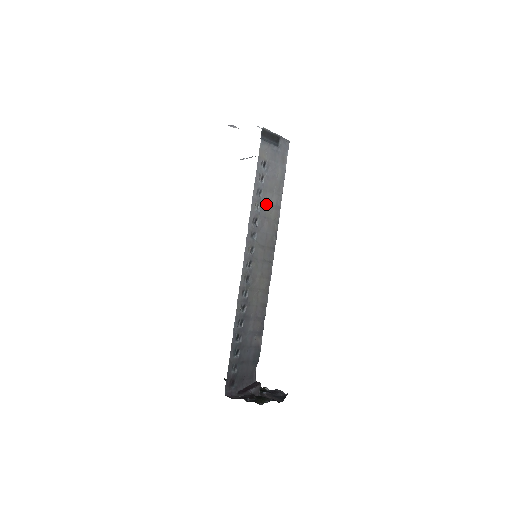
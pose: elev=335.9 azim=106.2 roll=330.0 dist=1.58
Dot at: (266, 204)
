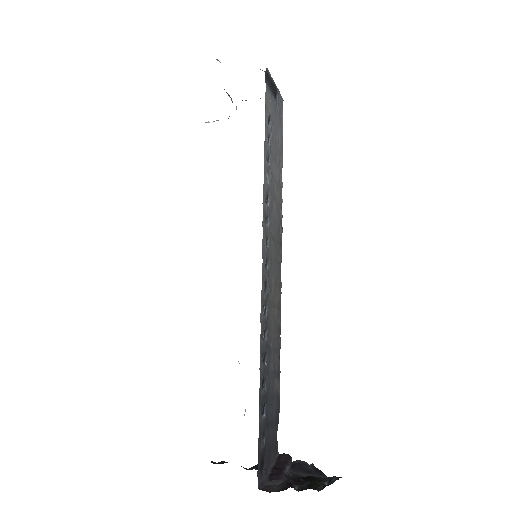
Dot at: (273, 177)
